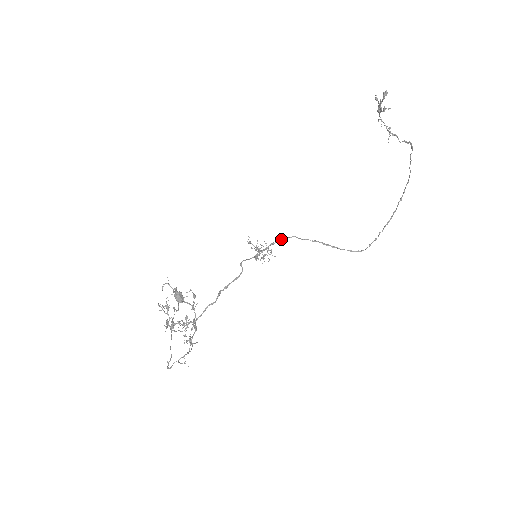
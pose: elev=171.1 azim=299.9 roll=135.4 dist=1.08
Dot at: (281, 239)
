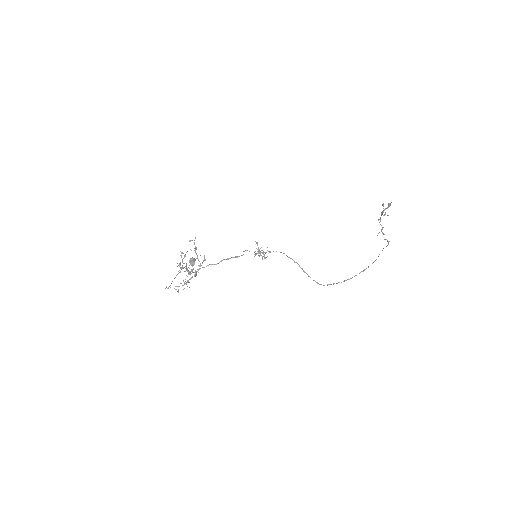
Dot at: occluded
